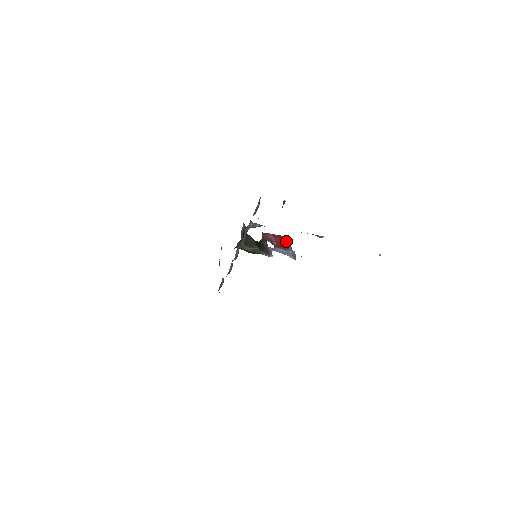
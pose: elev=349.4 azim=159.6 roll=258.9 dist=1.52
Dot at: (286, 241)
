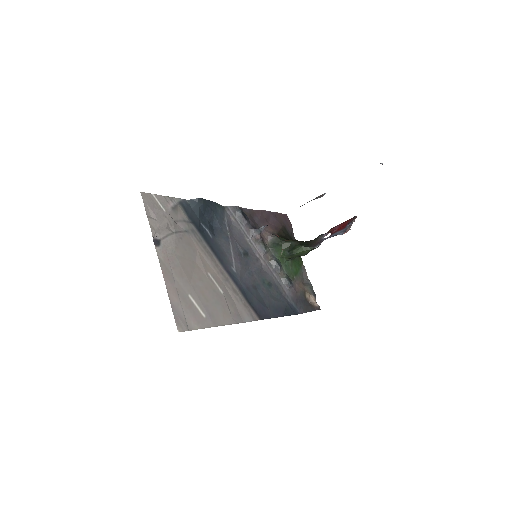
Dot at: (351, 221)
